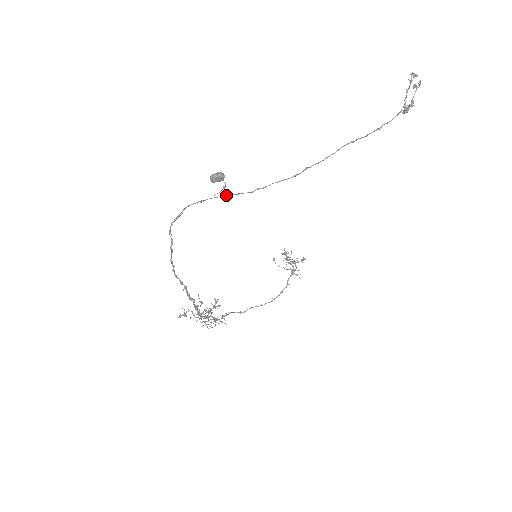
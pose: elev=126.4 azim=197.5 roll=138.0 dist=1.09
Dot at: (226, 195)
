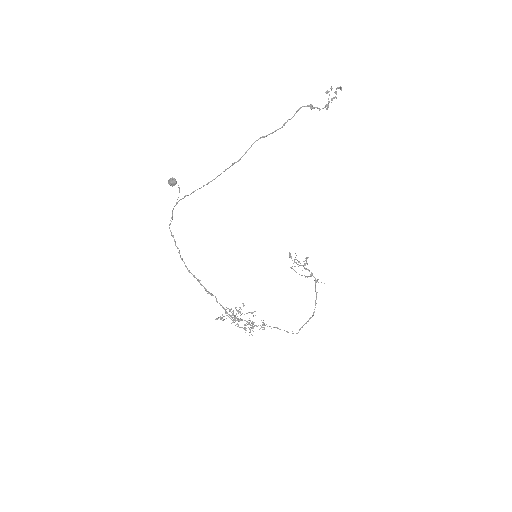
Dot at: (186, 195)
